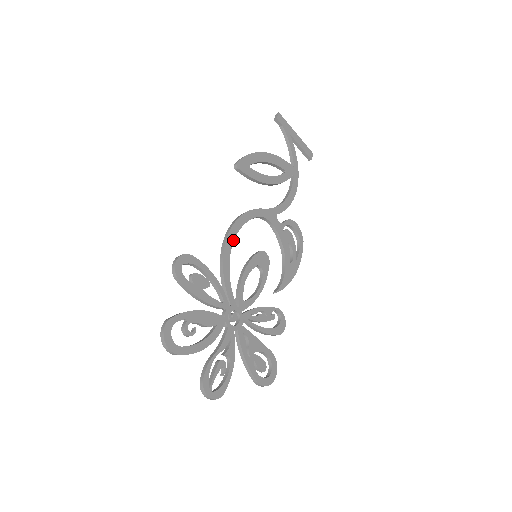
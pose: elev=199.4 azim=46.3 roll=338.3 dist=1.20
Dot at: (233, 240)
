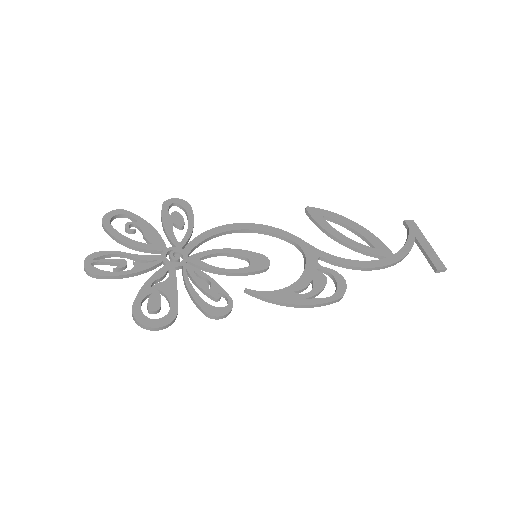
Dot at: (242, 229)
